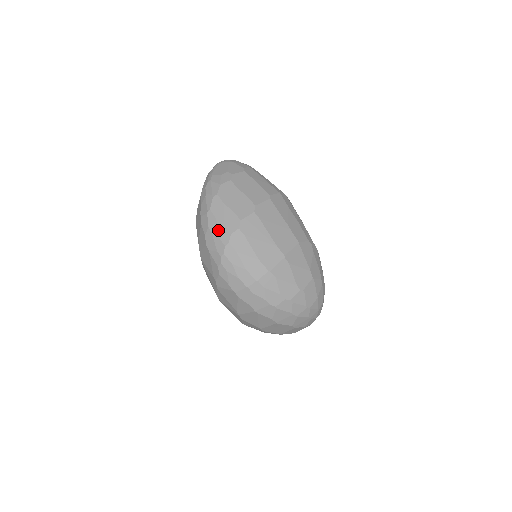
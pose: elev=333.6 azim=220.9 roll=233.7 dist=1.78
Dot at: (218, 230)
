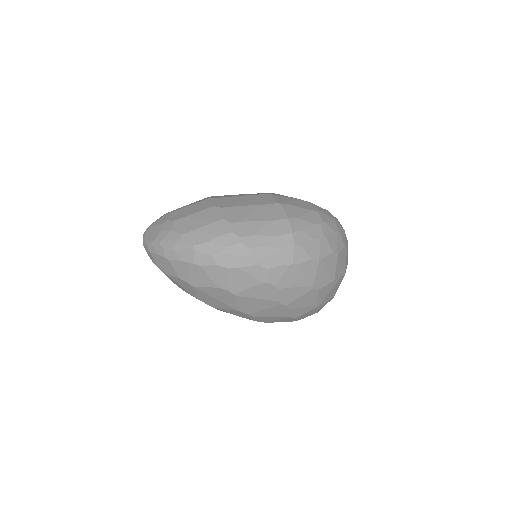
Dot at: (220, 244)
